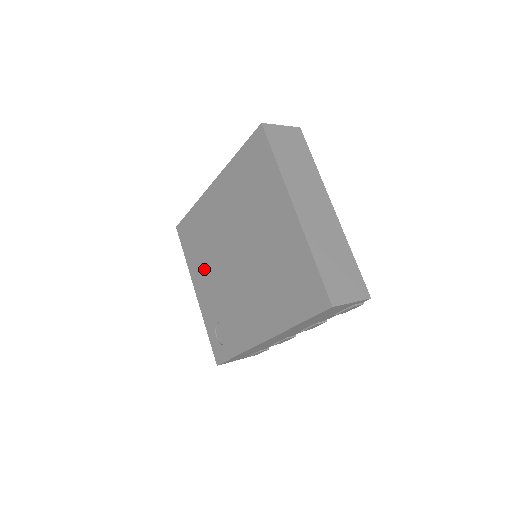
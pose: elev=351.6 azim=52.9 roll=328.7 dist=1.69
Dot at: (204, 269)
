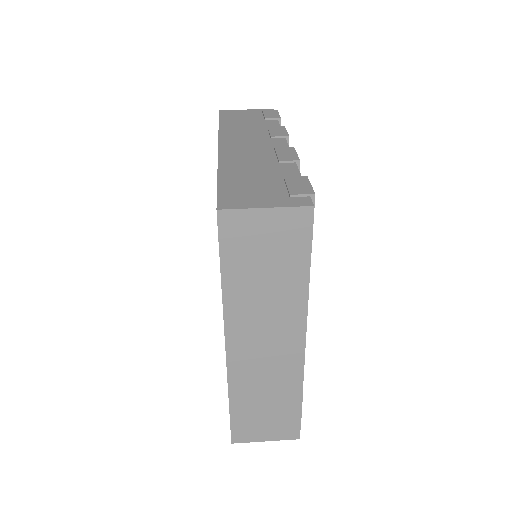
Dot at: occluded
